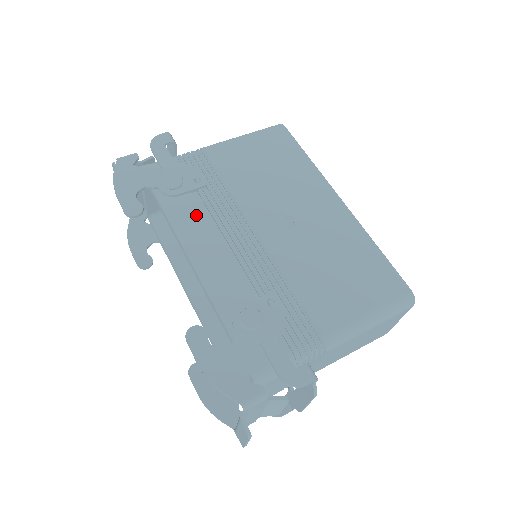
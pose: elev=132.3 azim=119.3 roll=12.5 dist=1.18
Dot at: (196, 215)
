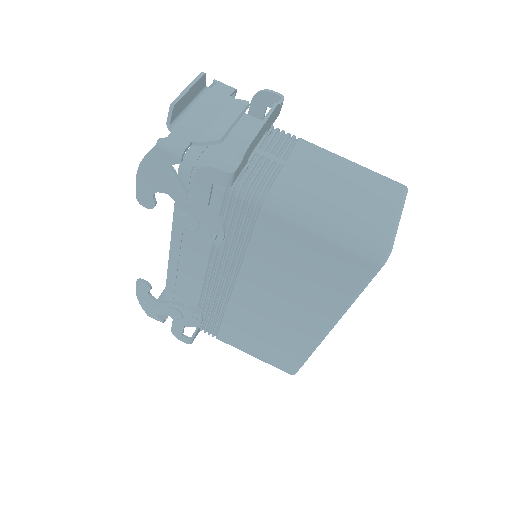
Dot at: (198, 243)
